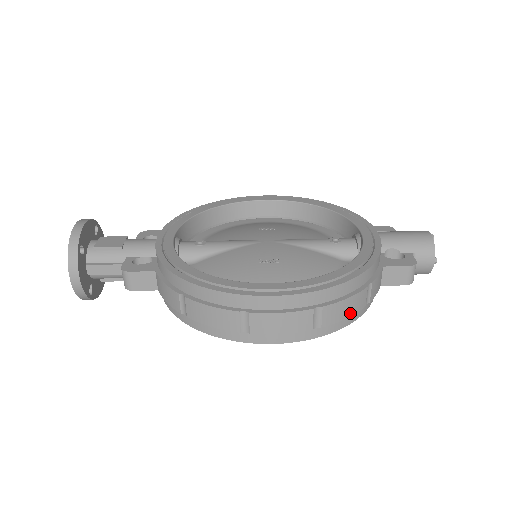
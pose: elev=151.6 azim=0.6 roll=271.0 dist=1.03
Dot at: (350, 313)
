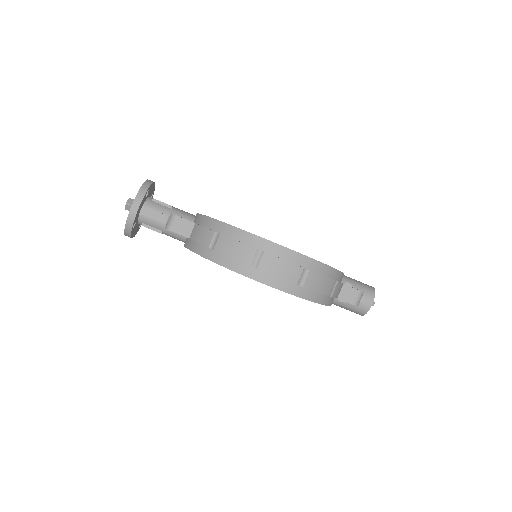
Dot at: (321, 290)
